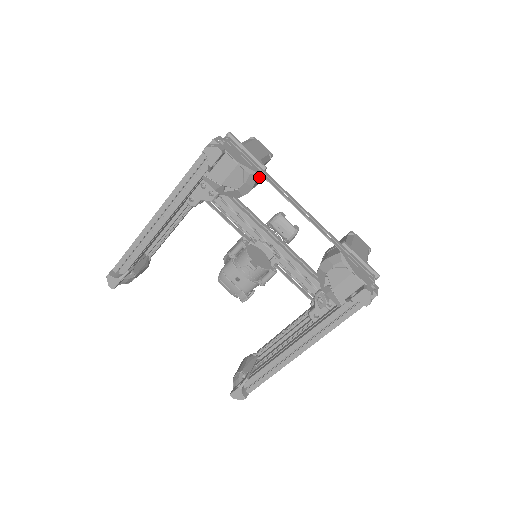
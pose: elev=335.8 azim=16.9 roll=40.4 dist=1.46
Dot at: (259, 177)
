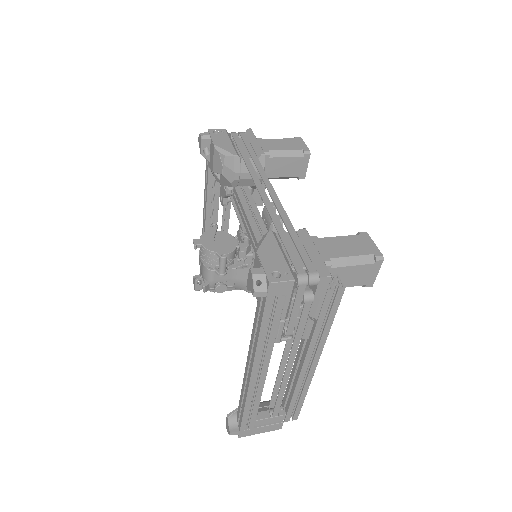
Dot at: occluded
